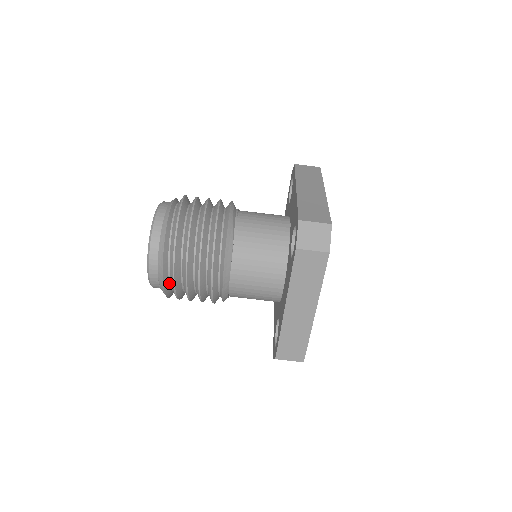
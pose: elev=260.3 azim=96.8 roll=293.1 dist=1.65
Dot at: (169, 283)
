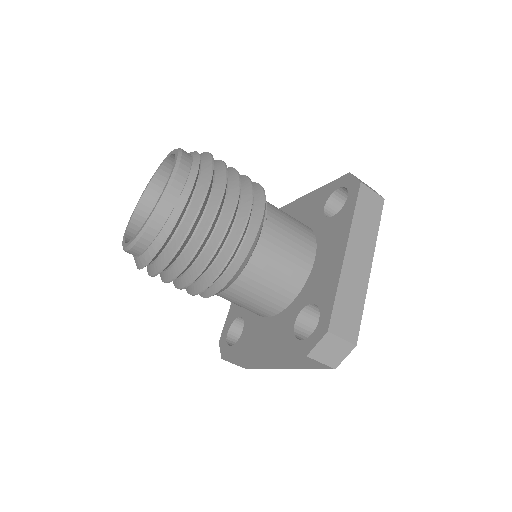
Dot at: occluded
